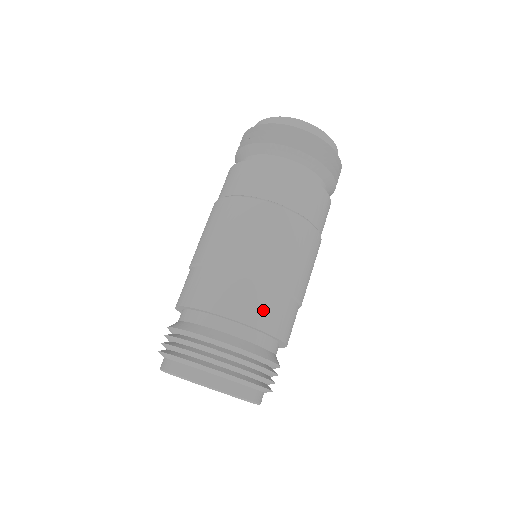
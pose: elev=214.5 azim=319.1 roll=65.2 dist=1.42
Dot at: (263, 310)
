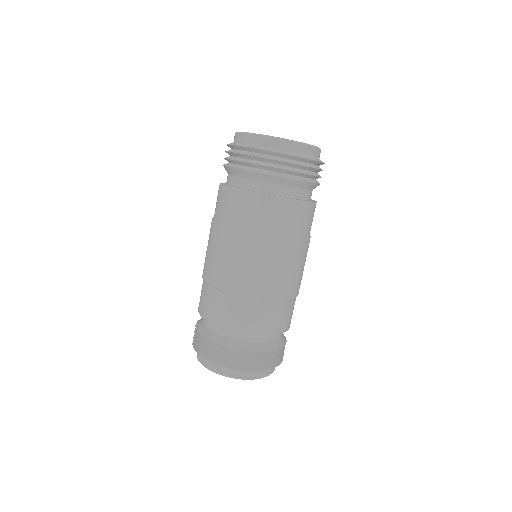
Dot at: (286, 319)
